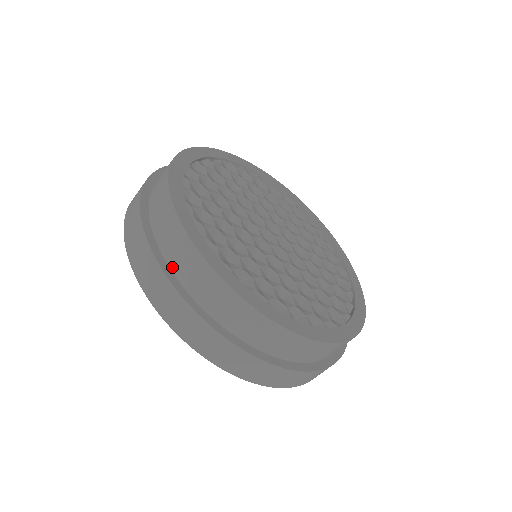
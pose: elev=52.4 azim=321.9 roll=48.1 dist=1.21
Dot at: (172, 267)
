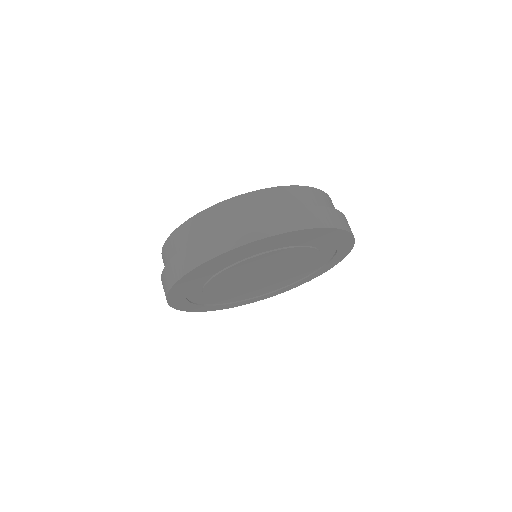
Dot at: occluded
